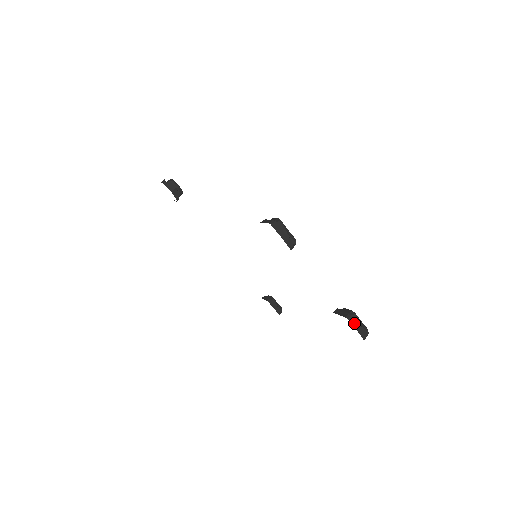
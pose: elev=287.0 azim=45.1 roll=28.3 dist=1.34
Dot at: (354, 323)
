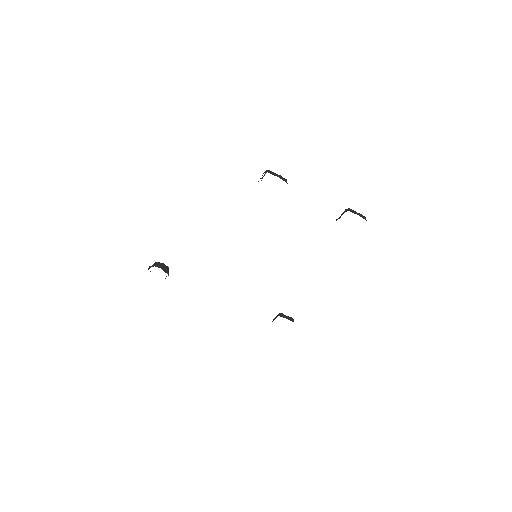
Dot at: (353, 212)
